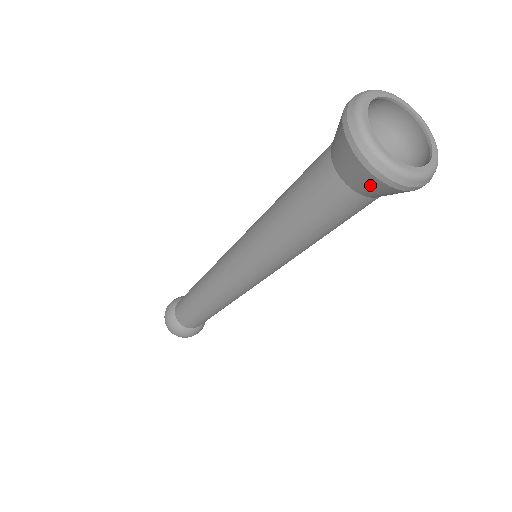
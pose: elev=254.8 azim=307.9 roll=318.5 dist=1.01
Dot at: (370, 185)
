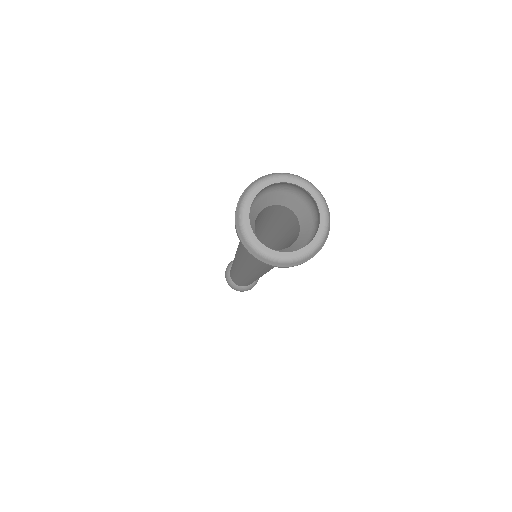
Dot at: occluded
